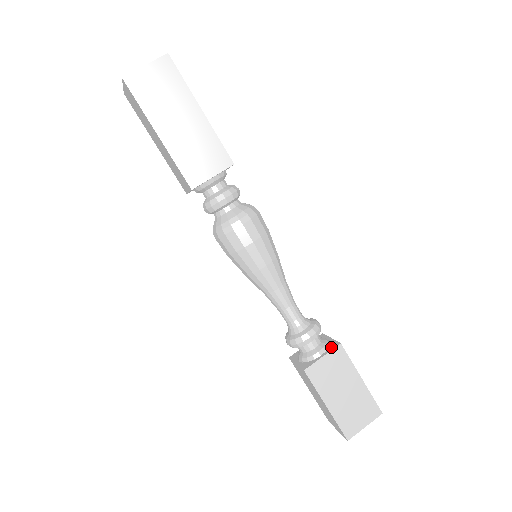
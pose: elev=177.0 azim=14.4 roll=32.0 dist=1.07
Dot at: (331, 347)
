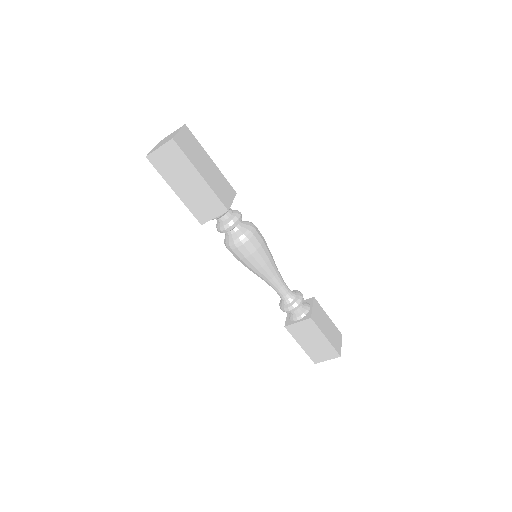
Dot at: (310, 302)
